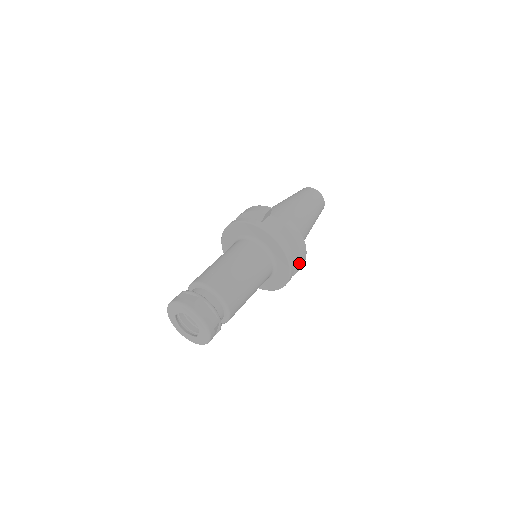
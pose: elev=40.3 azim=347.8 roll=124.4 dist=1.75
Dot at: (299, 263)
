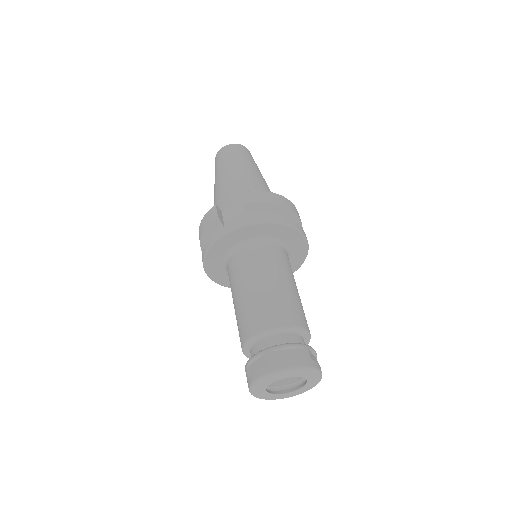
Dot at: (294, 215)
